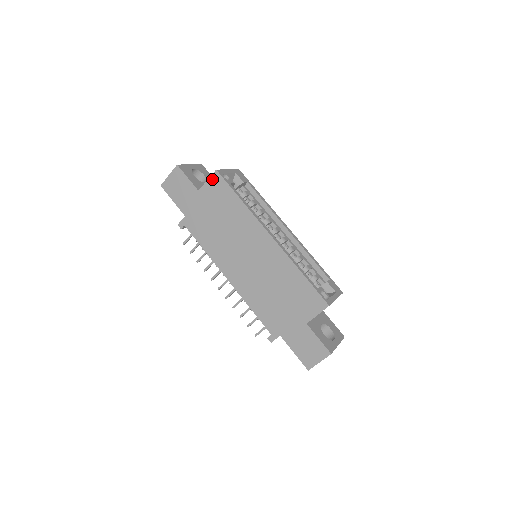
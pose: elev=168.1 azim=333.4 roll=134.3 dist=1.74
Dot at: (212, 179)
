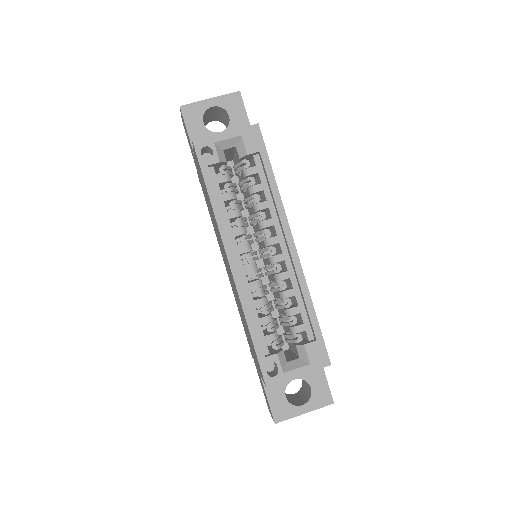
Dot at: occluded
